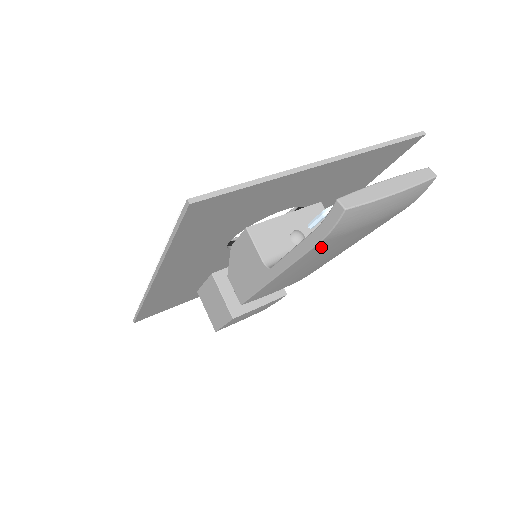
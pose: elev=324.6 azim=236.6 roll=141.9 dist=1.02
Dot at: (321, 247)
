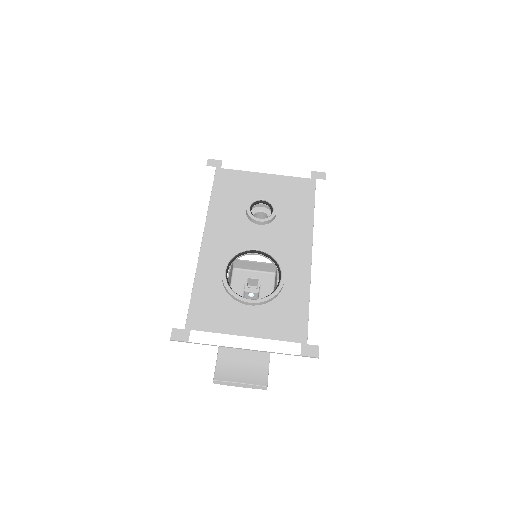
Dot at: occluded
